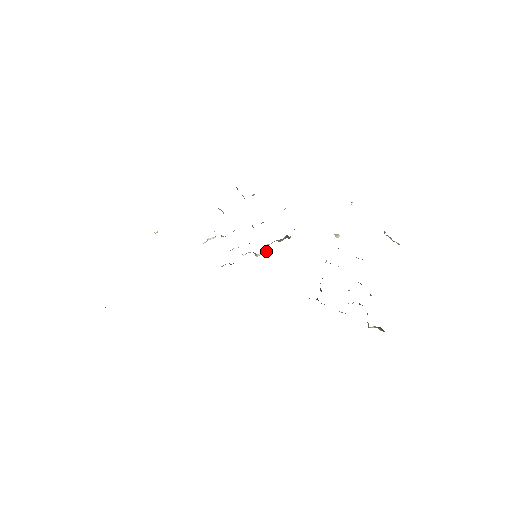
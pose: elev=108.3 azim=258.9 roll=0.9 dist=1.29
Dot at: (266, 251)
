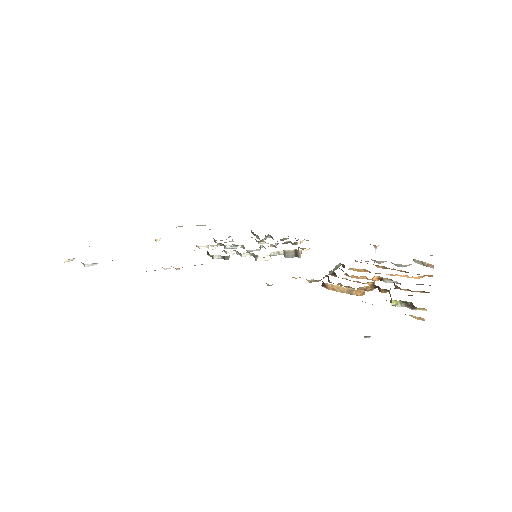
Dot at: (269, 259)
